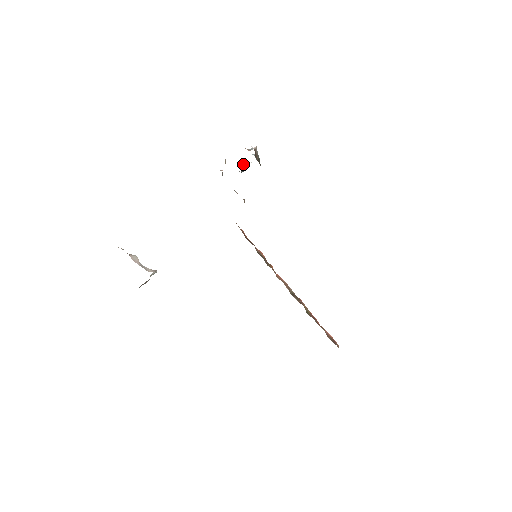
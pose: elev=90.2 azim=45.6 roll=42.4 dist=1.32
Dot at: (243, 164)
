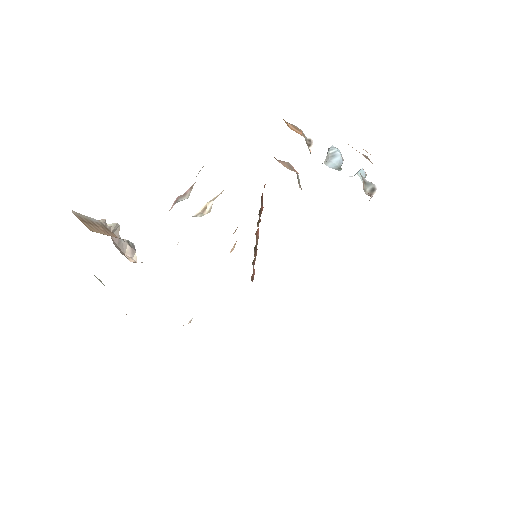
Dot at: (341, 165)
